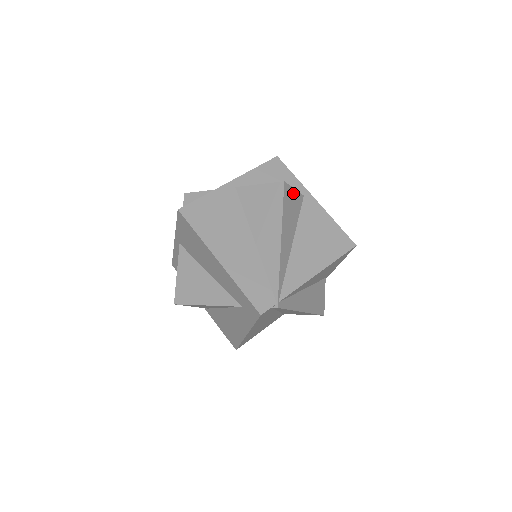
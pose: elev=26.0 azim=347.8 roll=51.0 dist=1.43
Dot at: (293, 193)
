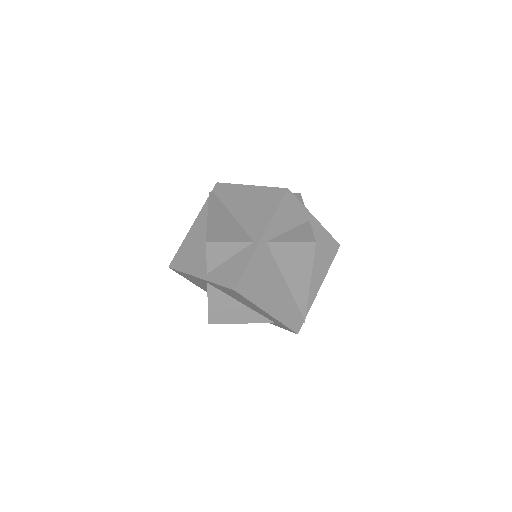
Dot at: occluded
